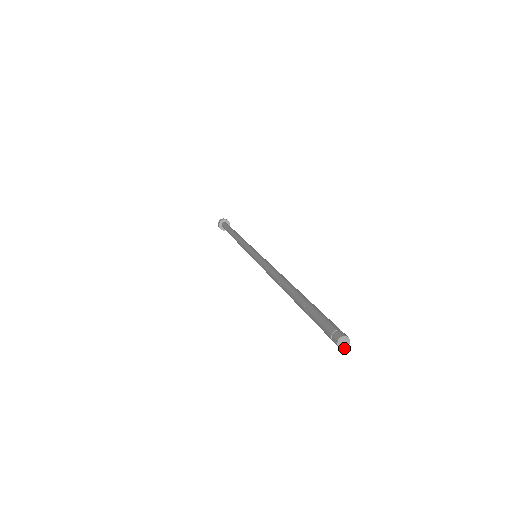
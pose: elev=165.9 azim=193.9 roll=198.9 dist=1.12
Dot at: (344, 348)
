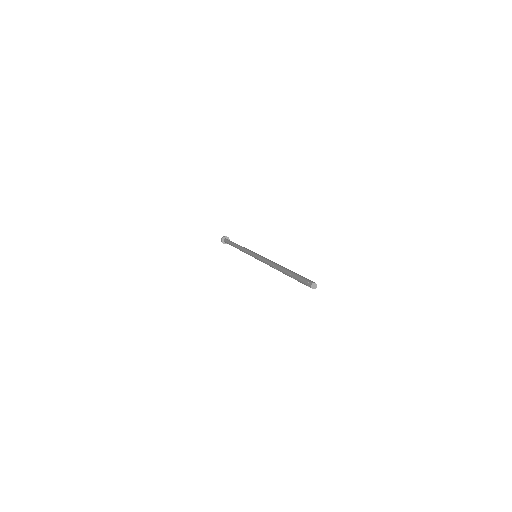
Dot at: occluded
